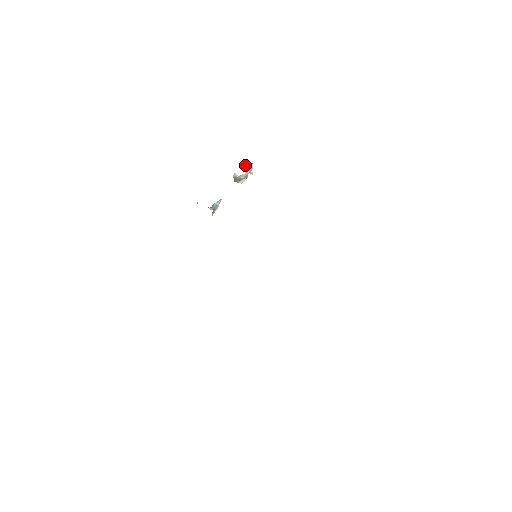
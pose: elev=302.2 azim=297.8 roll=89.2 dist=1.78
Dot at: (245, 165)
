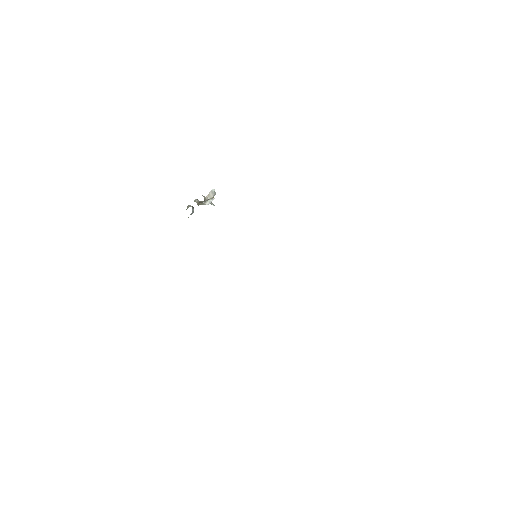
Dot at: (204, 197)
